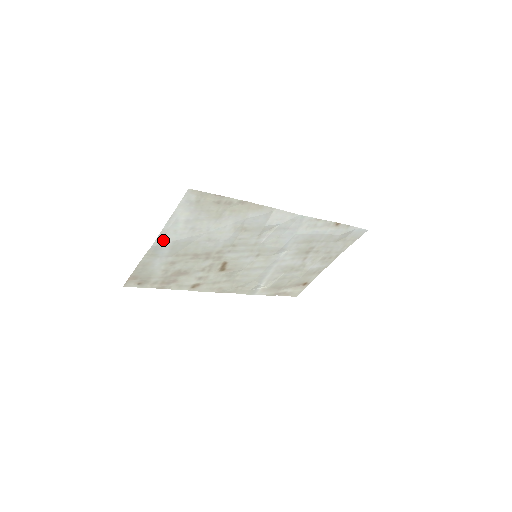
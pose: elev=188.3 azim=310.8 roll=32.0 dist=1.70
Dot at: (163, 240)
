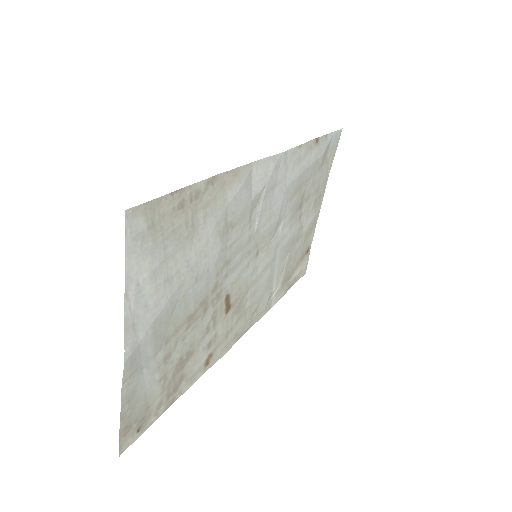
Dot at: (135, 337)
